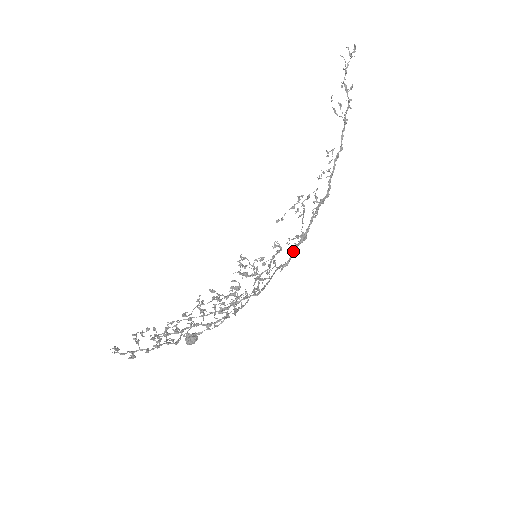
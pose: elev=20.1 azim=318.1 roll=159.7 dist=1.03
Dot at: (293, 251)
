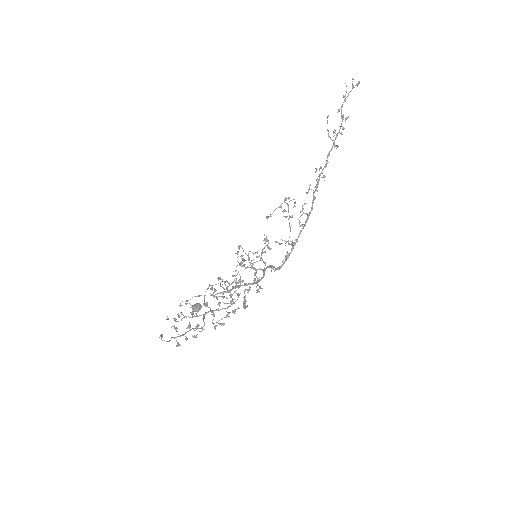
Dot at: (286, 259)
